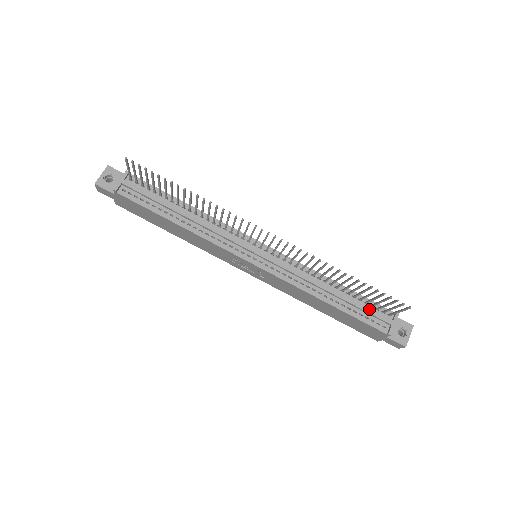
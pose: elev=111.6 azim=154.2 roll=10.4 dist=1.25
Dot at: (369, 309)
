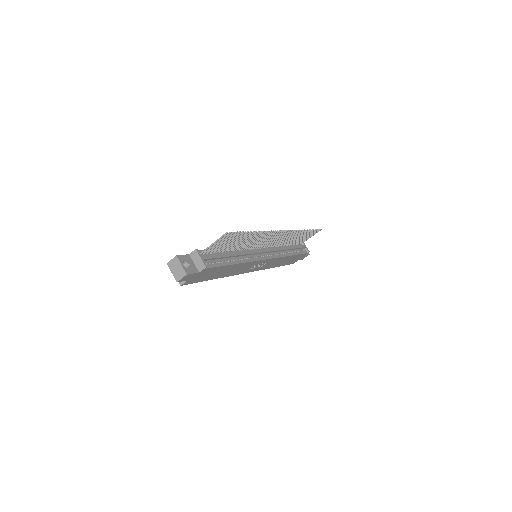
Dot at: (299, 246)
